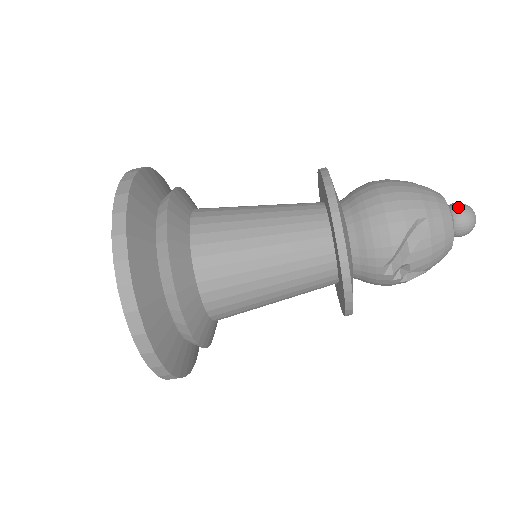
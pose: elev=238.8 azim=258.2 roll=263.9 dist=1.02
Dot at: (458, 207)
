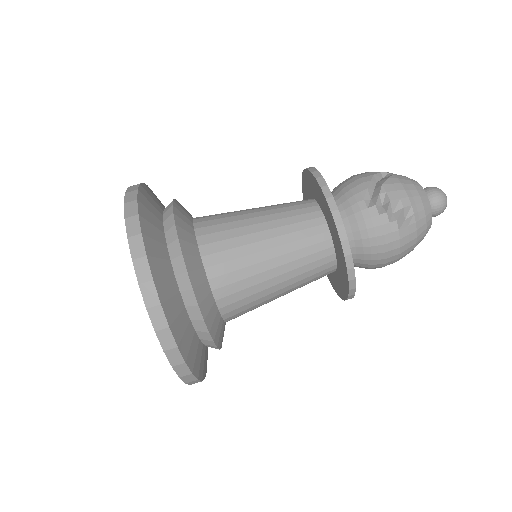
Dot at: occluded
